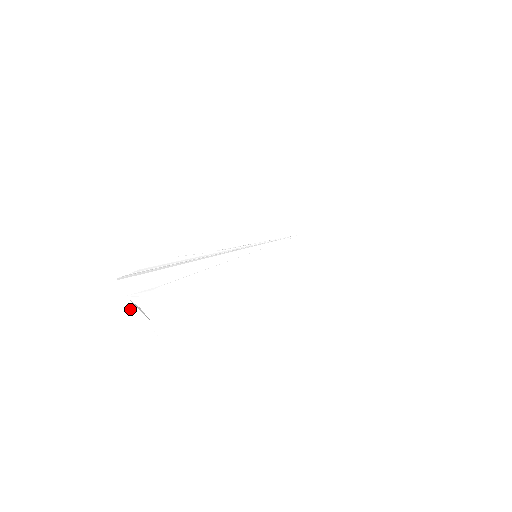
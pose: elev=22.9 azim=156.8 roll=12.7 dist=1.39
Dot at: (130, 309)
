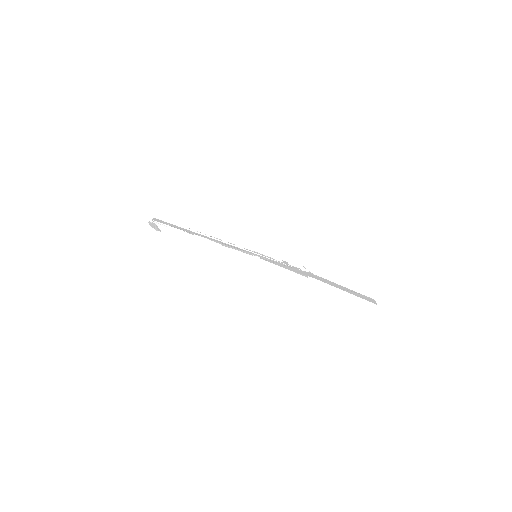
Dot at: (150, 222)
